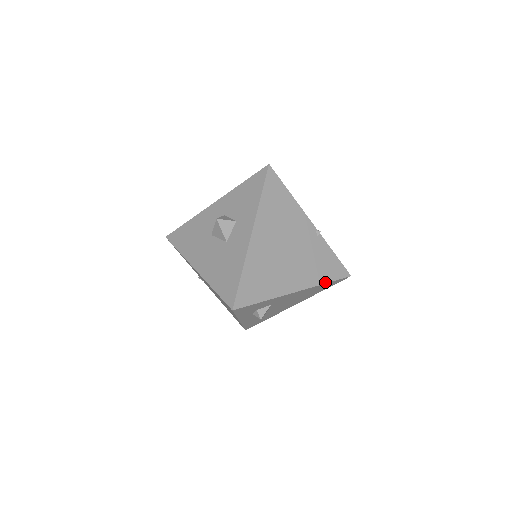
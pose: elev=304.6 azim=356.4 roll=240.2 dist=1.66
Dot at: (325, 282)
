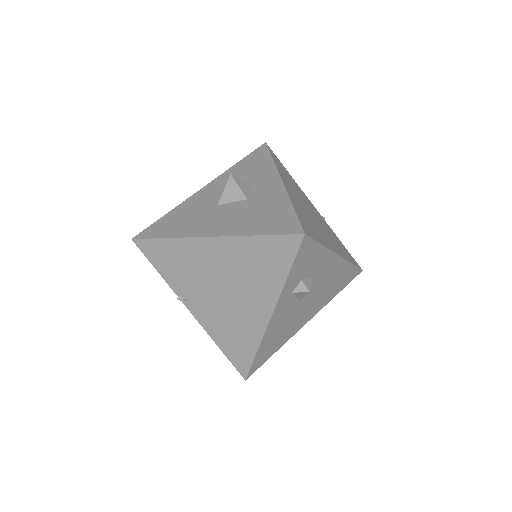
Dot at: (351, 262)
